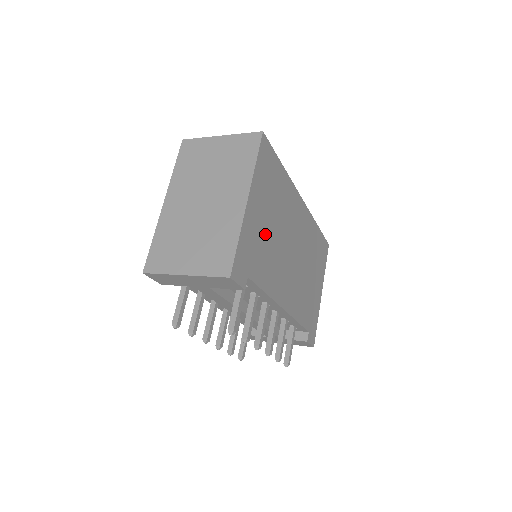
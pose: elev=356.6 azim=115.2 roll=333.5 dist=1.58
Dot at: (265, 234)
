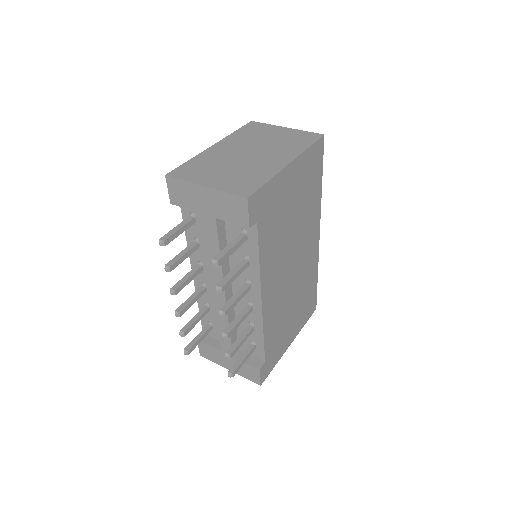
Dot at: (285, 211)
